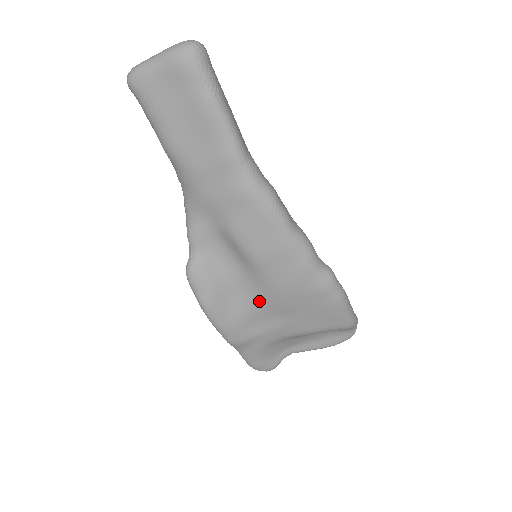
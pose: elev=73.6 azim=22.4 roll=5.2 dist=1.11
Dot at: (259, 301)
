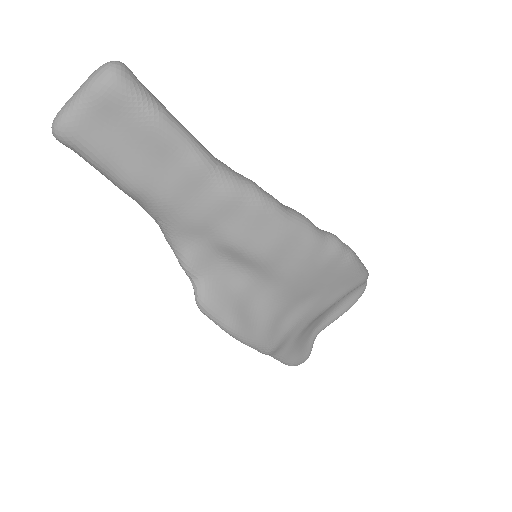
Dot at: (279, 298)
